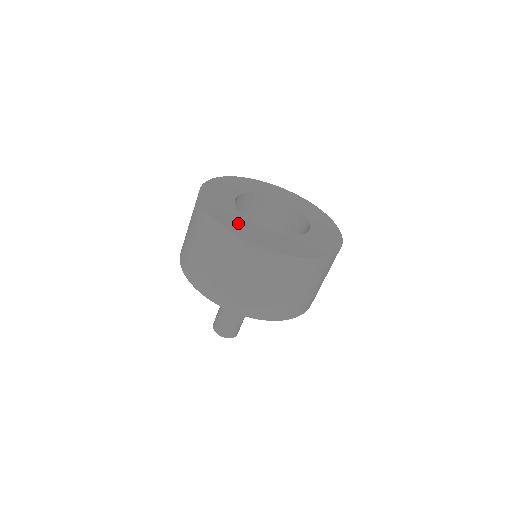
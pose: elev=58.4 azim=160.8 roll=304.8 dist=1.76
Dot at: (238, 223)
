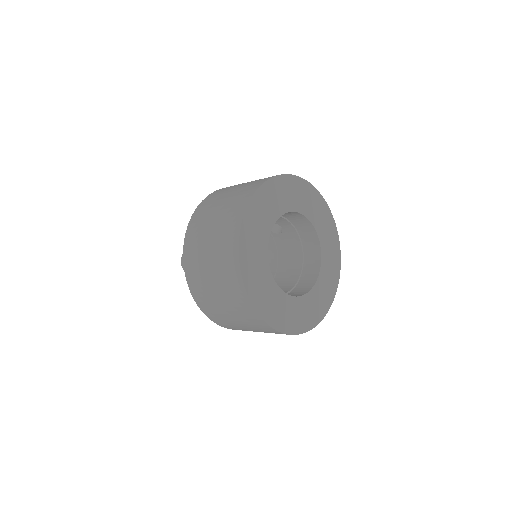
Dot at: (286, 312)
